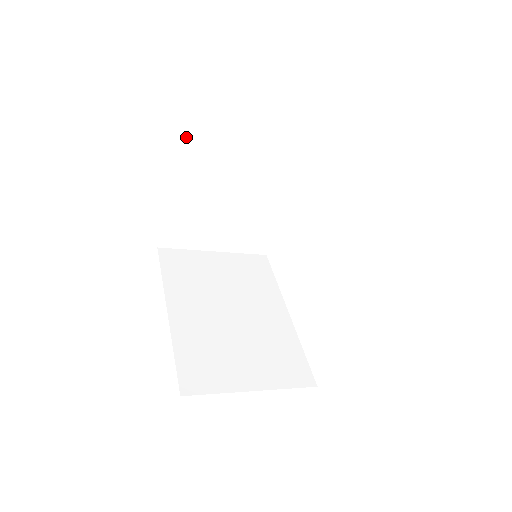
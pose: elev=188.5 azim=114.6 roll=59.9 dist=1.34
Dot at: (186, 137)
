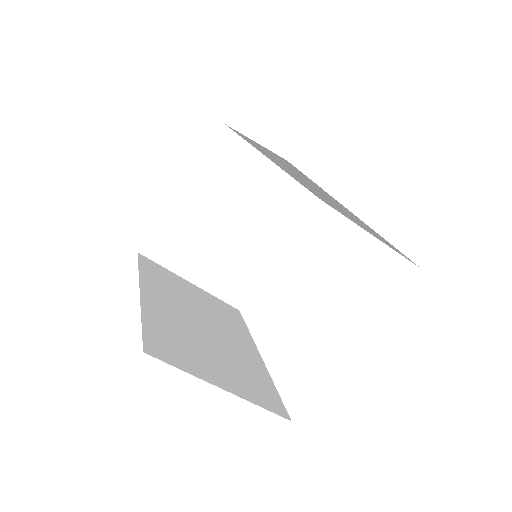
Dot at: (214, 144)
